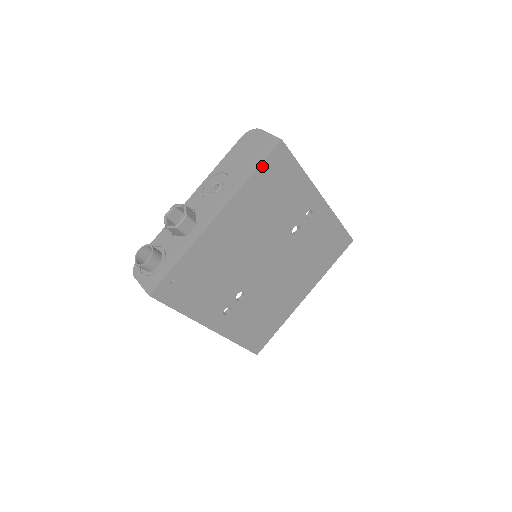
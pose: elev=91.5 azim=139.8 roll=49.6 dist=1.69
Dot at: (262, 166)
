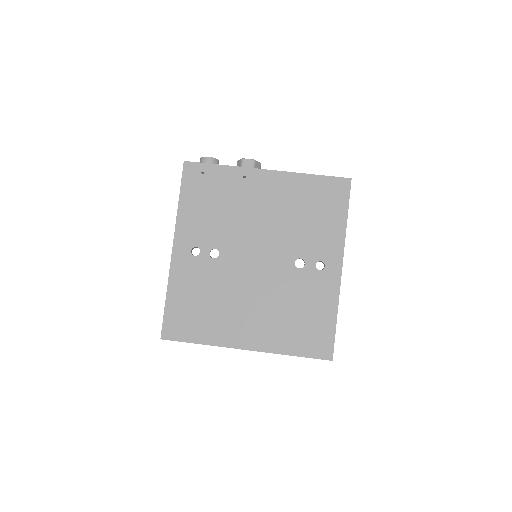
Dot at: (324, 178)
